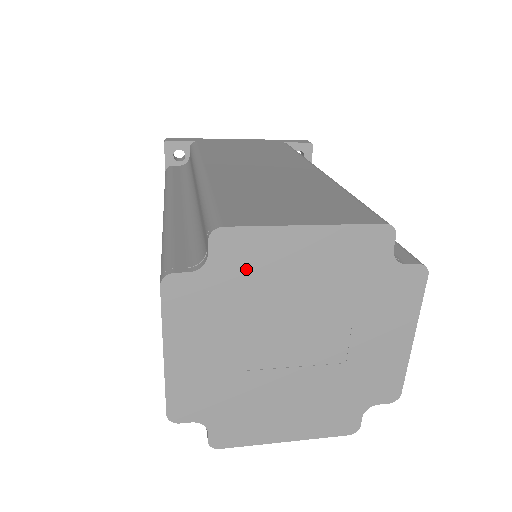
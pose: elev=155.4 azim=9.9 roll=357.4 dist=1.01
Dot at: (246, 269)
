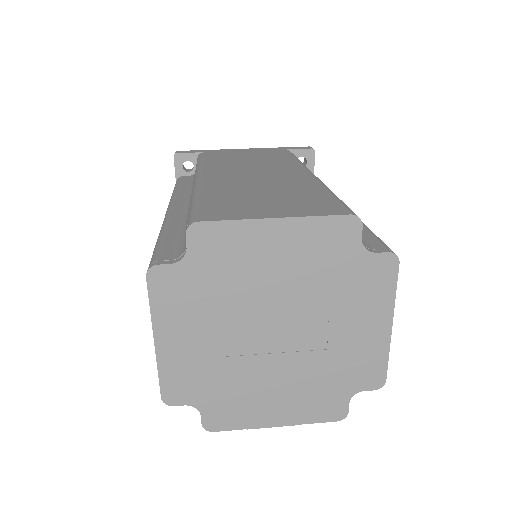
Dot at: (223, 260)
